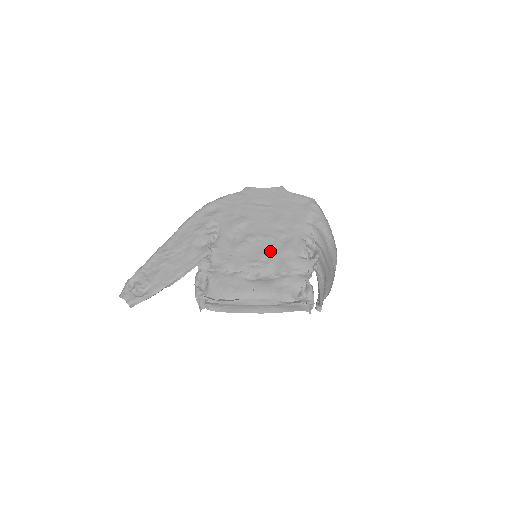
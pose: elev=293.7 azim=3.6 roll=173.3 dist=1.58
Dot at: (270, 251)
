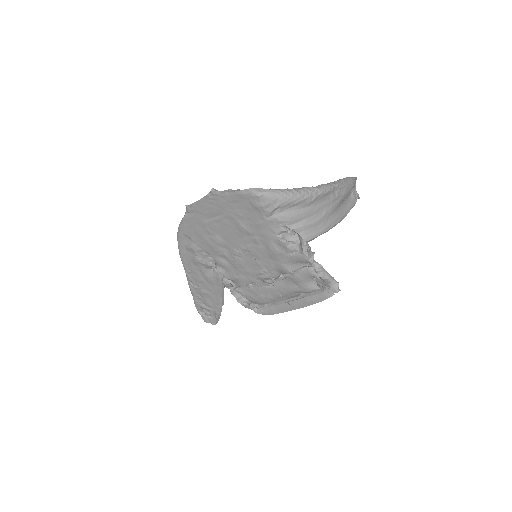
Dot at: (262, 259)
